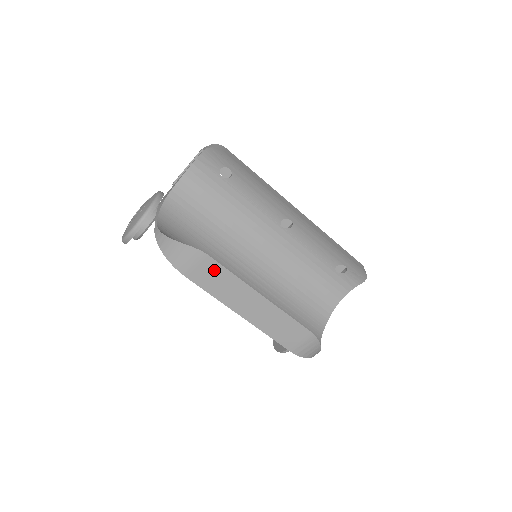
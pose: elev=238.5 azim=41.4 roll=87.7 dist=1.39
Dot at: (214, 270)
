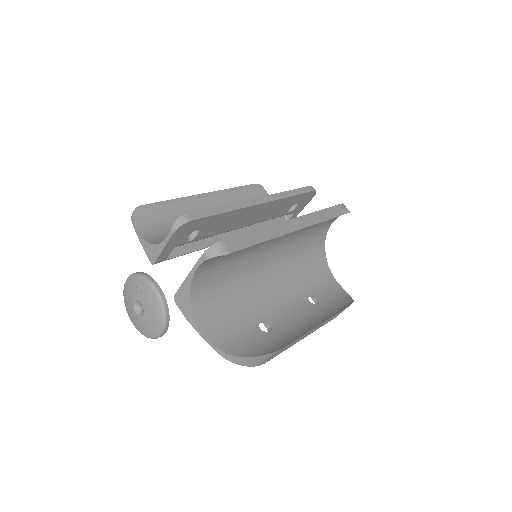
Dot at: (287, 346)
